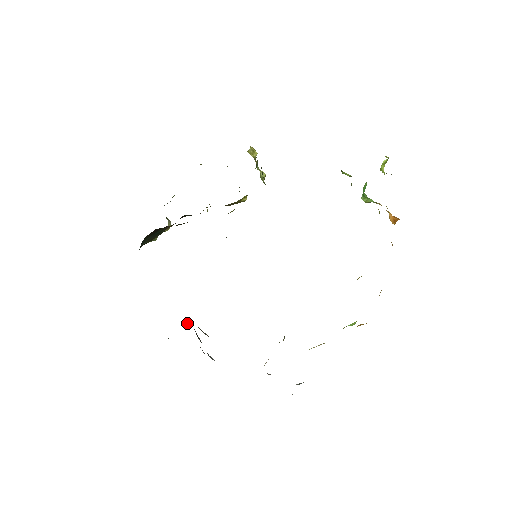
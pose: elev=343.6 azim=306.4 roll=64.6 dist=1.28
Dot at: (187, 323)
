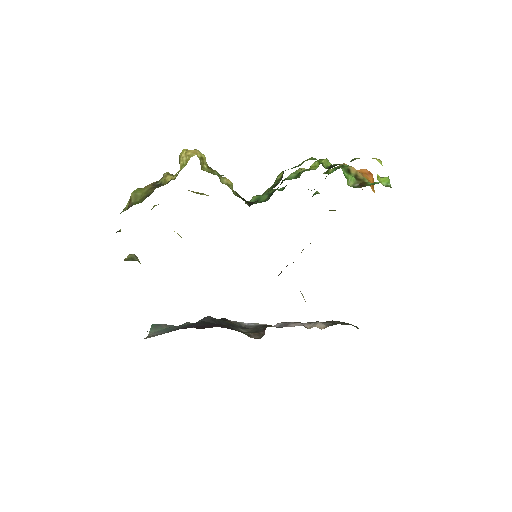
Dot at: (210, 317)
